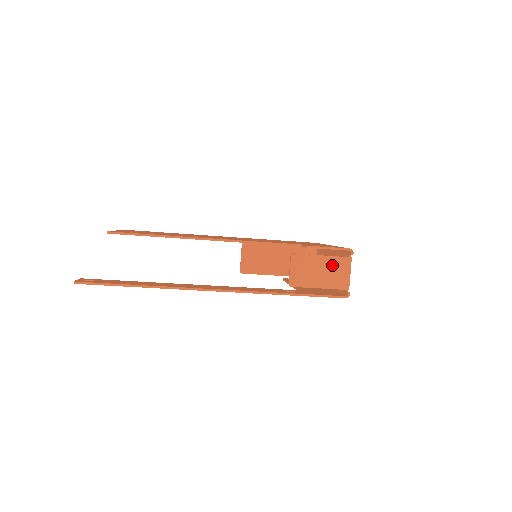
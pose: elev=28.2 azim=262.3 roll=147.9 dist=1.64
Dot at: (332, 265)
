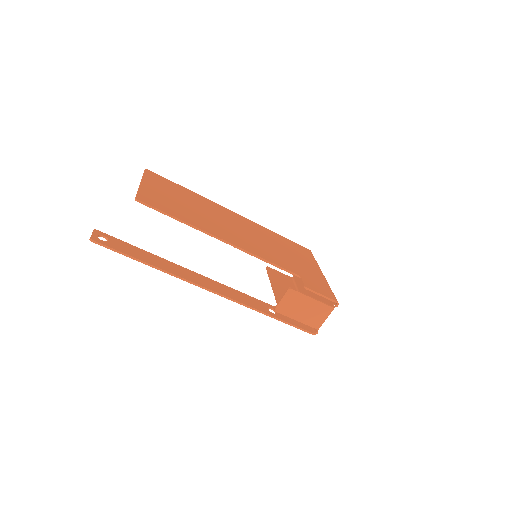
Dot at: (316, 308)
